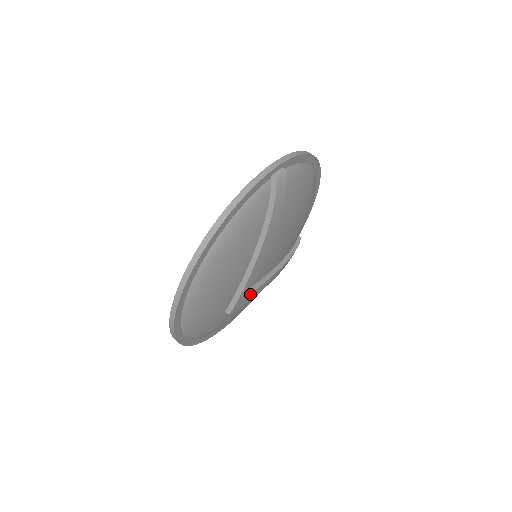
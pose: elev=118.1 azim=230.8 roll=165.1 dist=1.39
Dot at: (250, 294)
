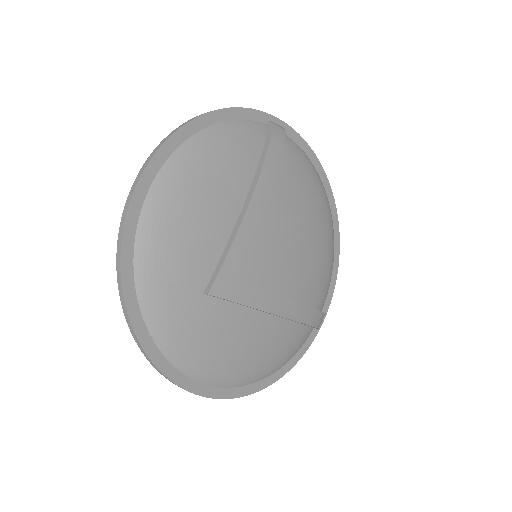
Dot at: (242, 284)
